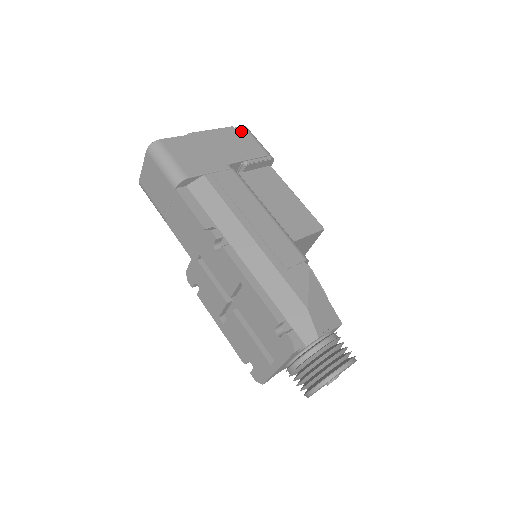
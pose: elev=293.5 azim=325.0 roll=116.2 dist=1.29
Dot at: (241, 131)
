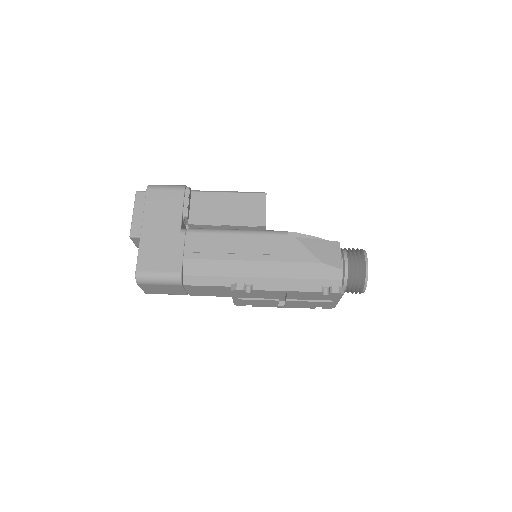
Dot at: (151, 195)
